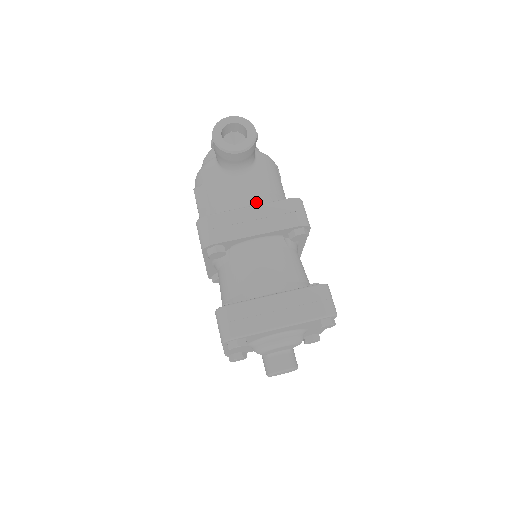
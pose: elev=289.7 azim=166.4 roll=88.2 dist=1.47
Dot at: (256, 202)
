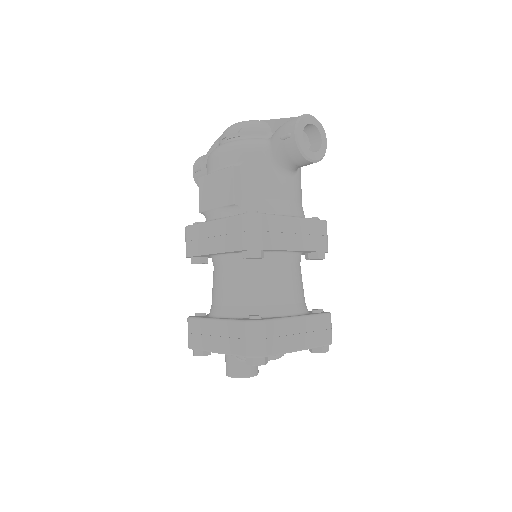
Dot at: (296, 212)
